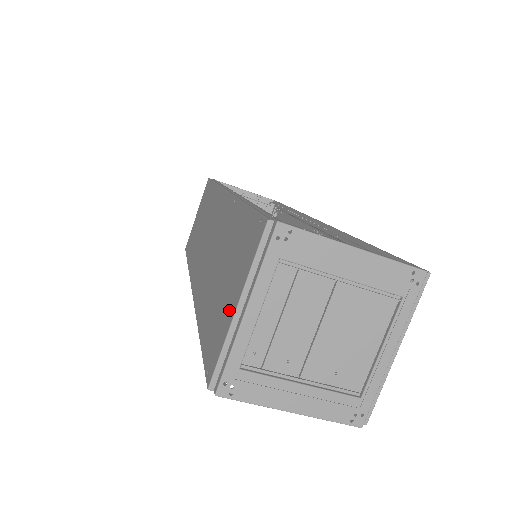
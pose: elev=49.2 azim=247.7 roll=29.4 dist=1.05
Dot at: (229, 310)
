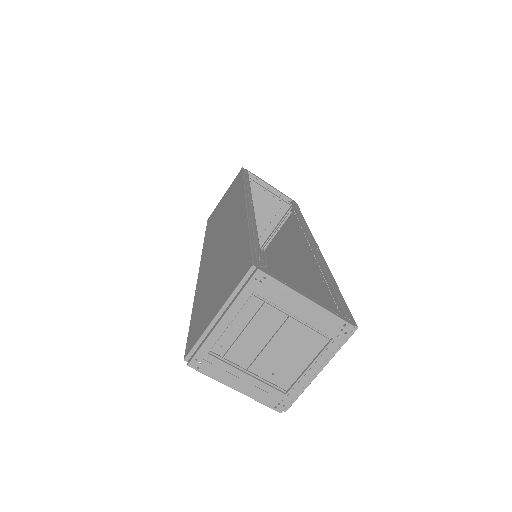
Dot at: (212, 312)
